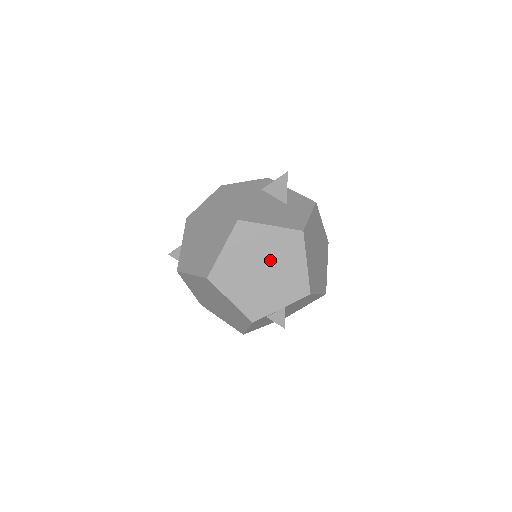
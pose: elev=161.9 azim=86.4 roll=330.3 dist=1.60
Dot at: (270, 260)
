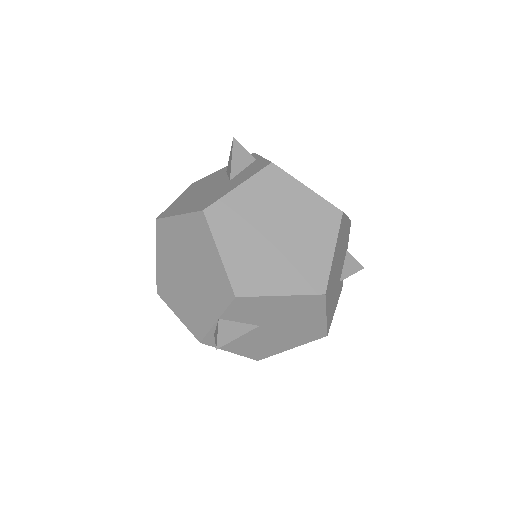
Dot at: (189, 259)
